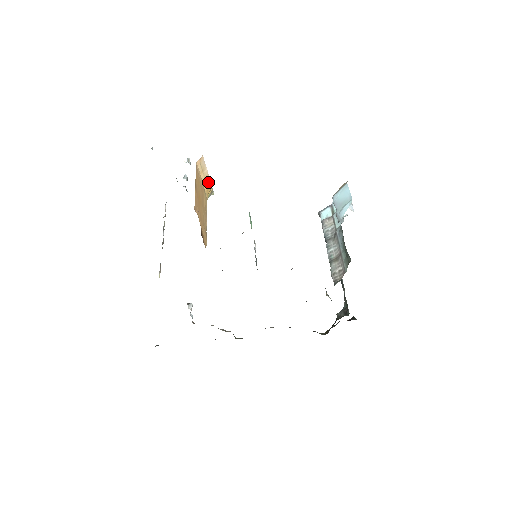
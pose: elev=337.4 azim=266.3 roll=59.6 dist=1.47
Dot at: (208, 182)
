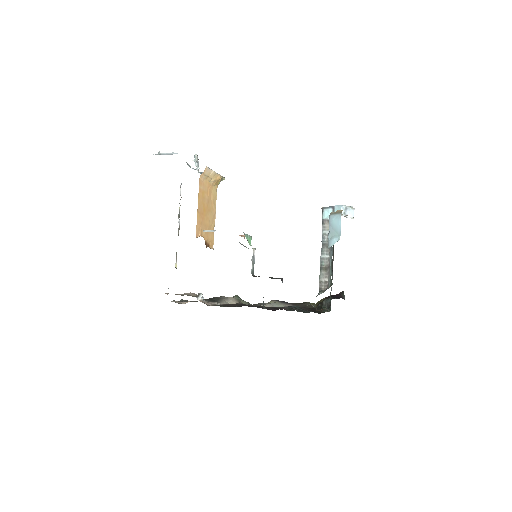
Dot at: (216, 177)
